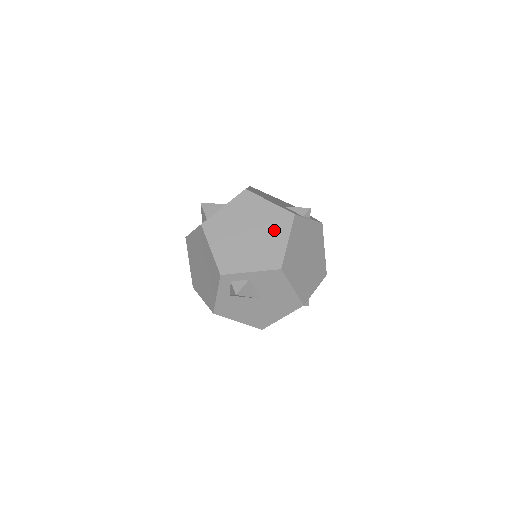
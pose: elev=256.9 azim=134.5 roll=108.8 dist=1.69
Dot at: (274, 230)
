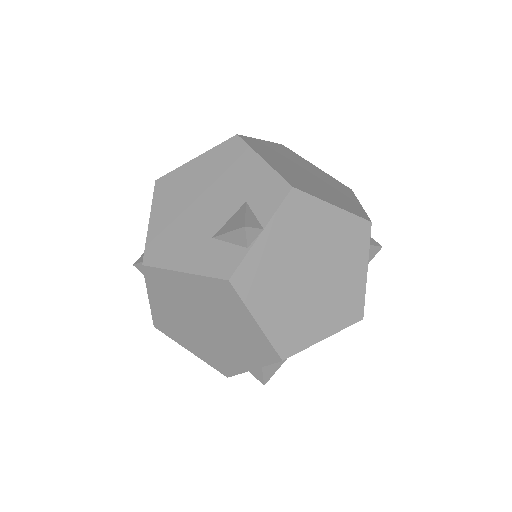
Dot at: (227, 313)
